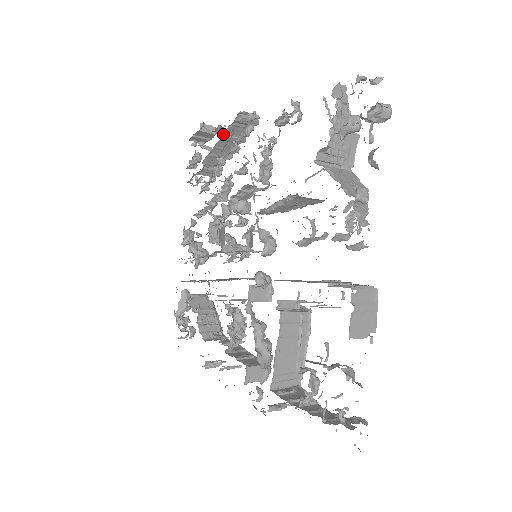
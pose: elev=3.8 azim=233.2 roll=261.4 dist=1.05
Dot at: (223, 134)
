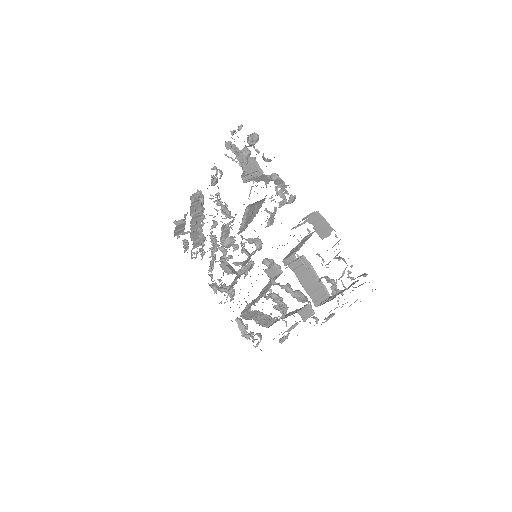
Dot at: (190, 215)
